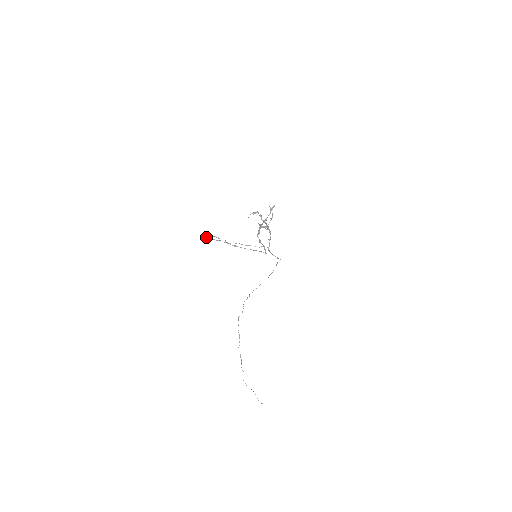
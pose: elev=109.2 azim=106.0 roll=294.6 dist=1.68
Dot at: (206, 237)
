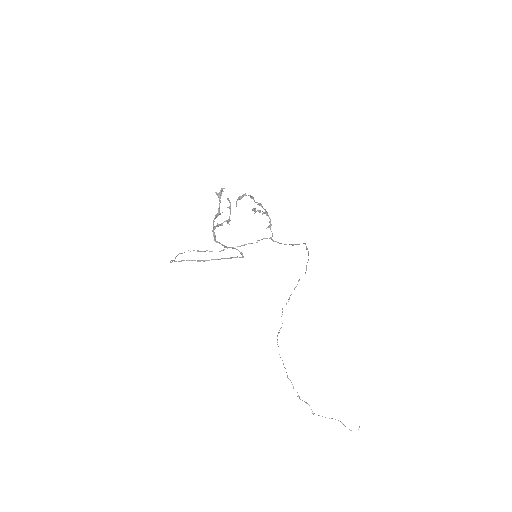
Dot at: (171, 260)
